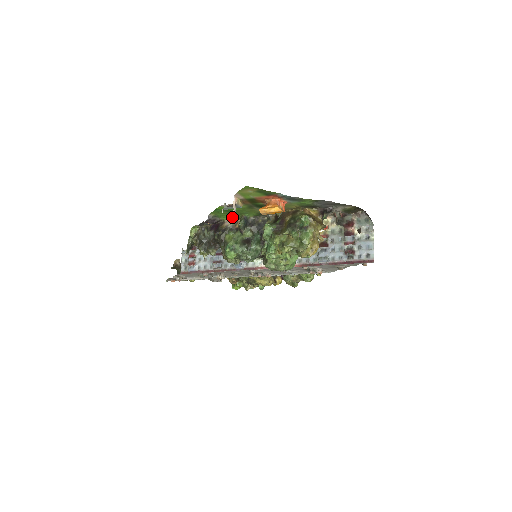
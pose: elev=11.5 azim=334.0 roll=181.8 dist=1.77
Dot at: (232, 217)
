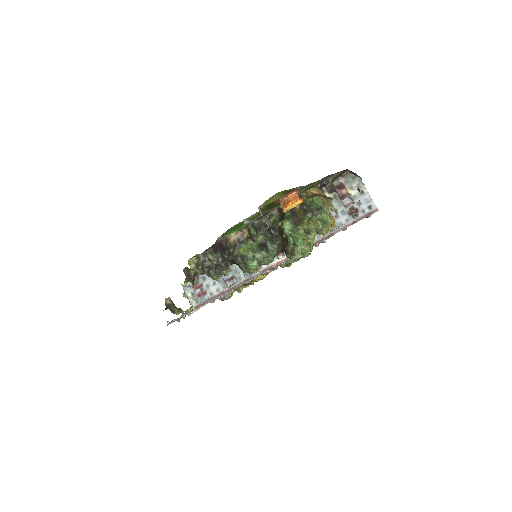
Dot at: (265, 228)
